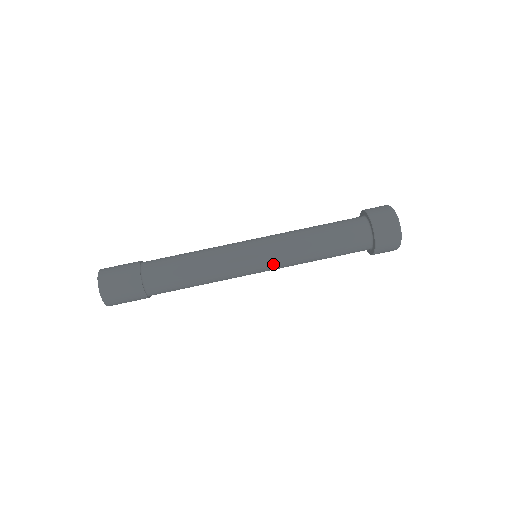
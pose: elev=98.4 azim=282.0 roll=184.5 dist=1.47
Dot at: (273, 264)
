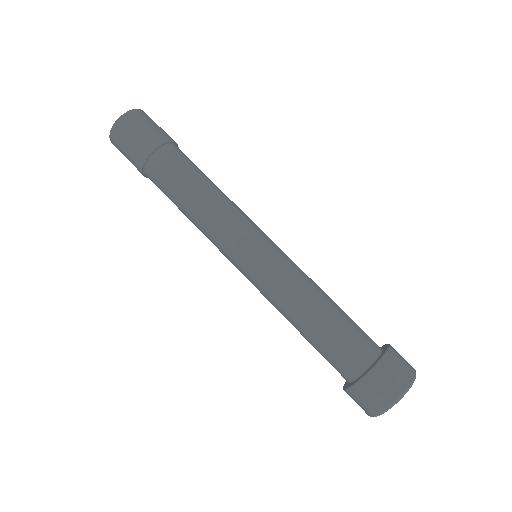
Dot at: (256, 279)
